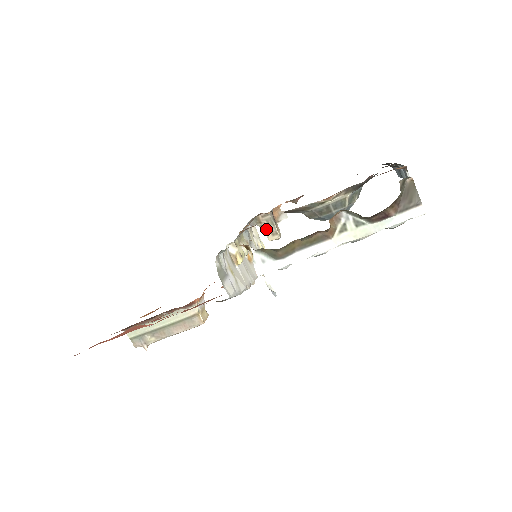
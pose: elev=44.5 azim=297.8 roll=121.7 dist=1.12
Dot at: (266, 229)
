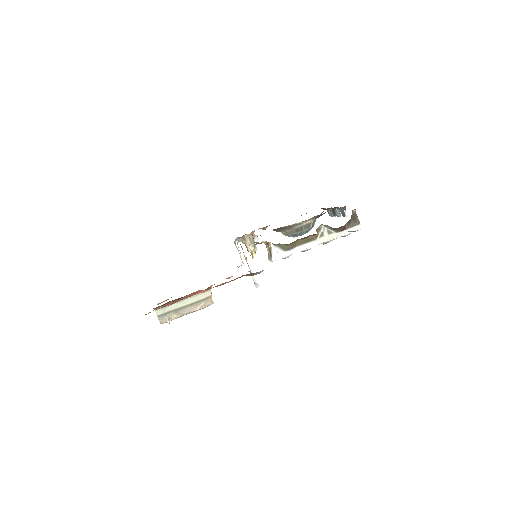
Dot at: occluded
